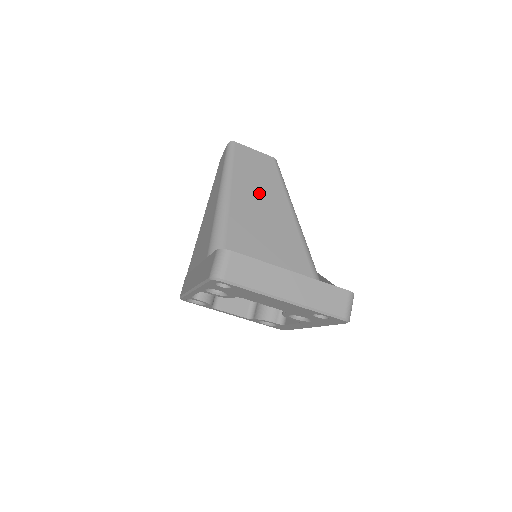
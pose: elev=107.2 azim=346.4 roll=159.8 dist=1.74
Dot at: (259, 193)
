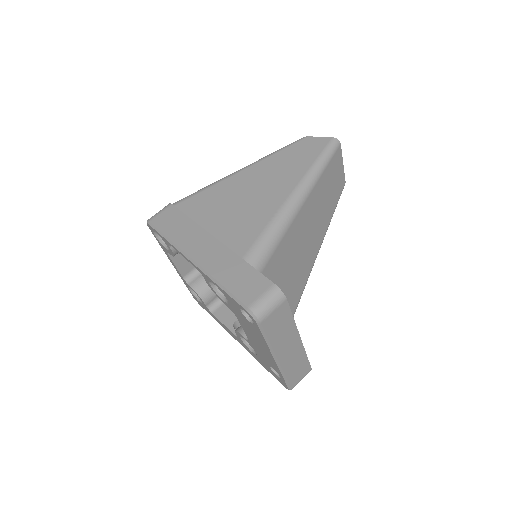
Dot at: (317, 216)
